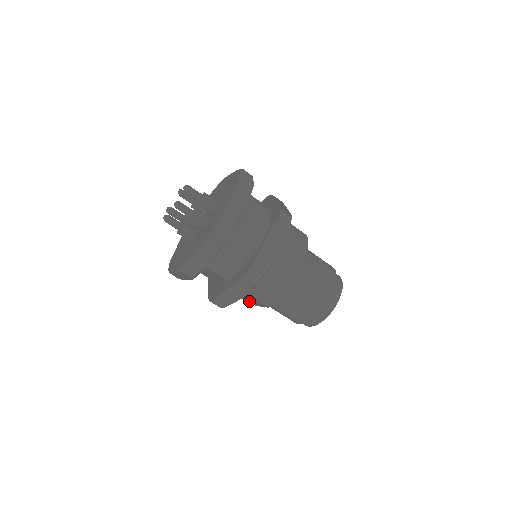
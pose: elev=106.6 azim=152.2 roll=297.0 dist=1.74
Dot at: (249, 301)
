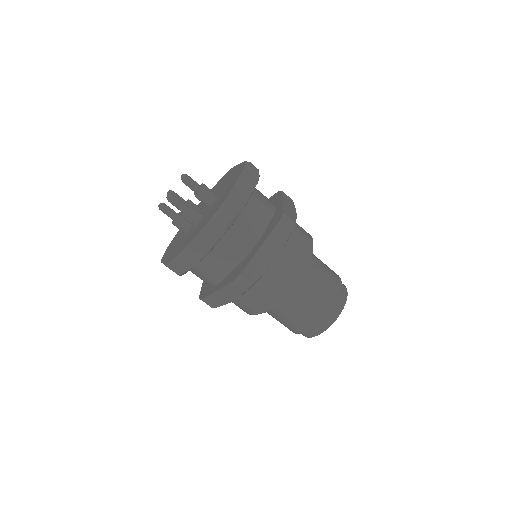
Dot at: (262, 303)
